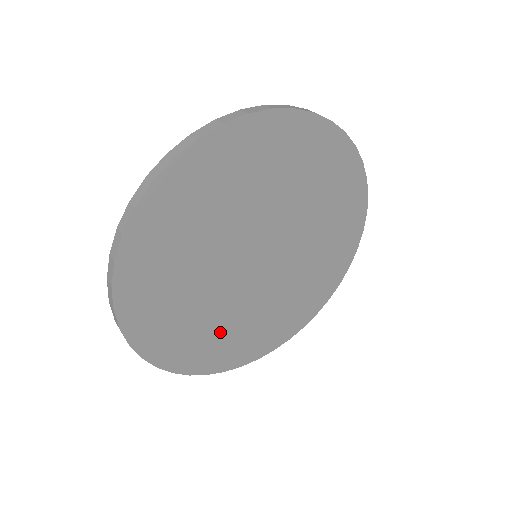
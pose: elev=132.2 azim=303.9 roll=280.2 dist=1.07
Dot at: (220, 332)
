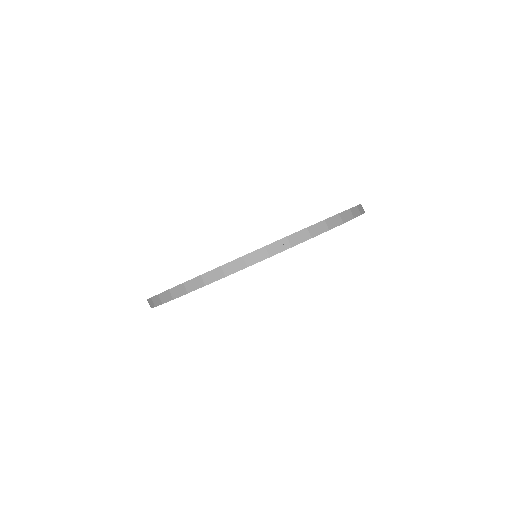
Dot at: occluded
